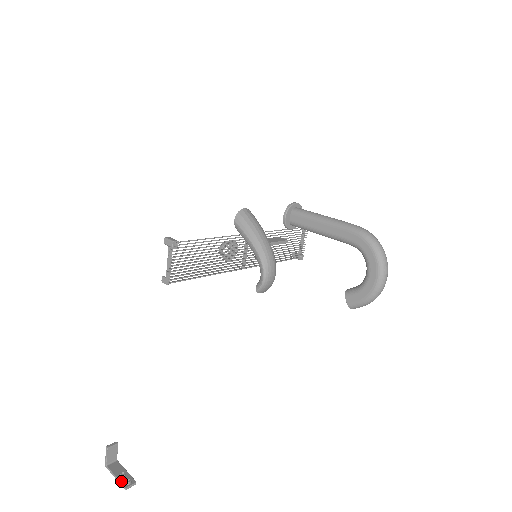
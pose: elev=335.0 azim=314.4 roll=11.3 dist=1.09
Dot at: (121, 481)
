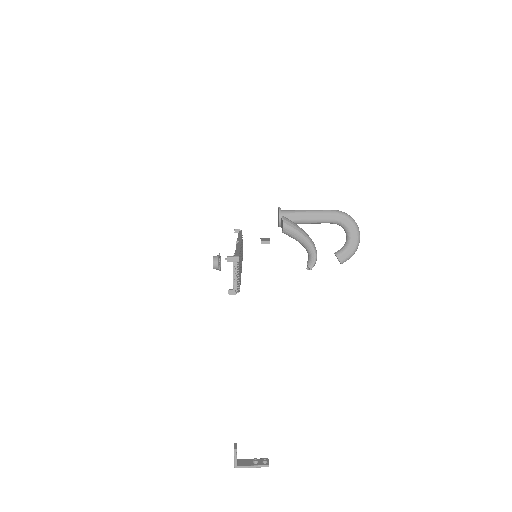
Dot at: (260, 465)
